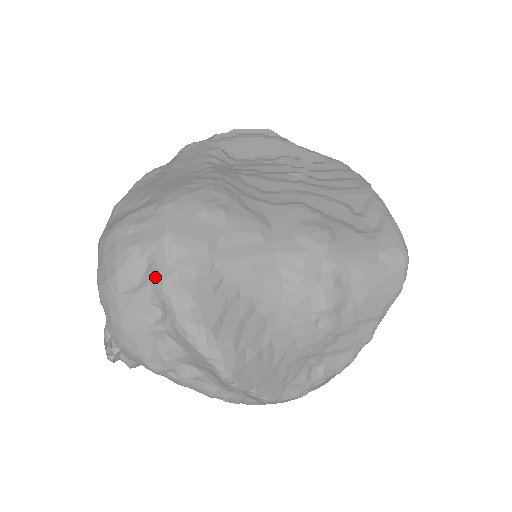
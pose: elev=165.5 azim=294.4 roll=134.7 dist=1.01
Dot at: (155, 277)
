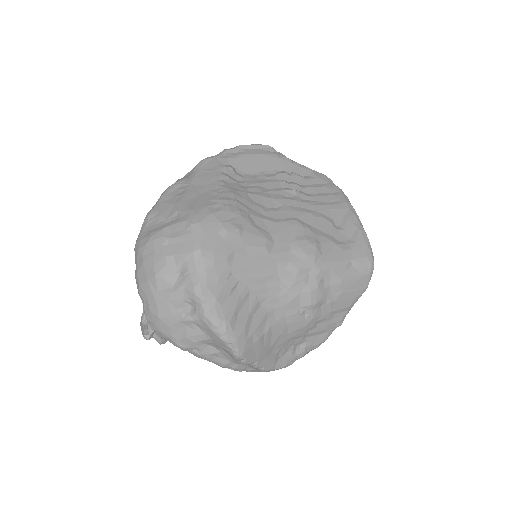
Dot at: (188, 282)
